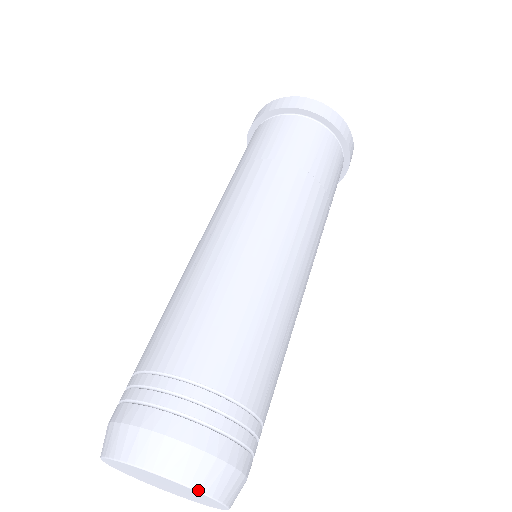
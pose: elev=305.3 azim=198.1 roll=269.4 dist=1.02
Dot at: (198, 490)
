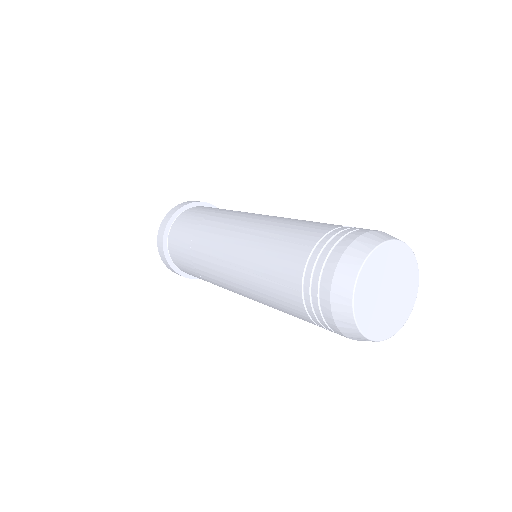
Dot at: occluded
